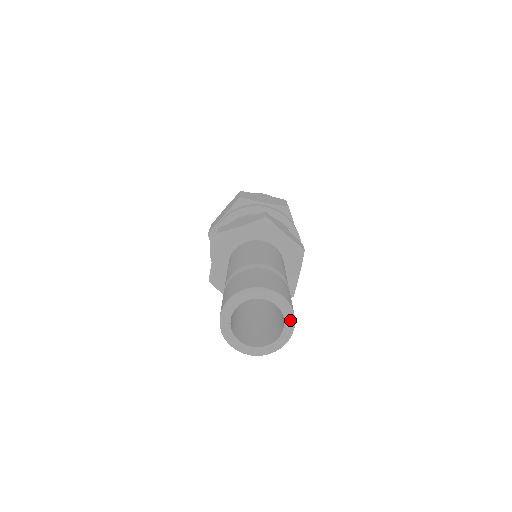
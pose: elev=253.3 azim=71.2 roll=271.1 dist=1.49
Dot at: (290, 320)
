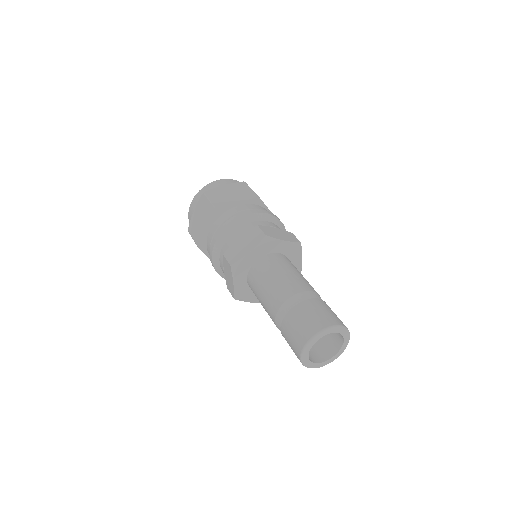
Dot at: (347, 335)
